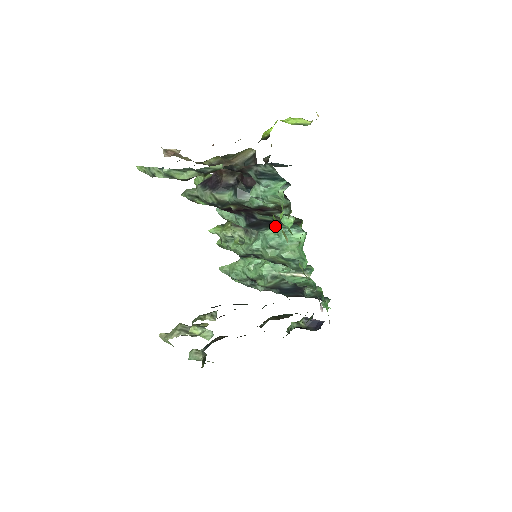
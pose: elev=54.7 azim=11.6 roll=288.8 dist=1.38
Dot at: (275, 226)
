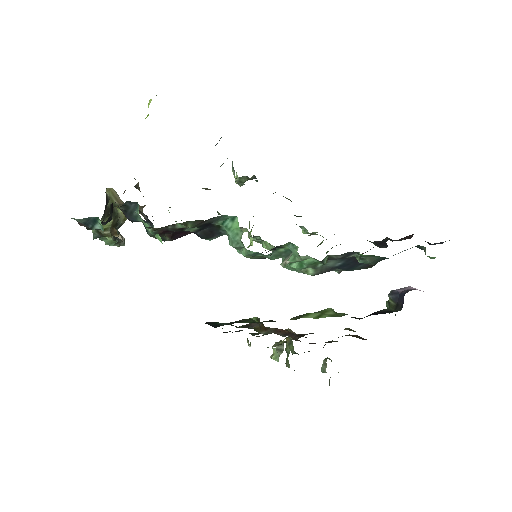
Dot at: occluded
